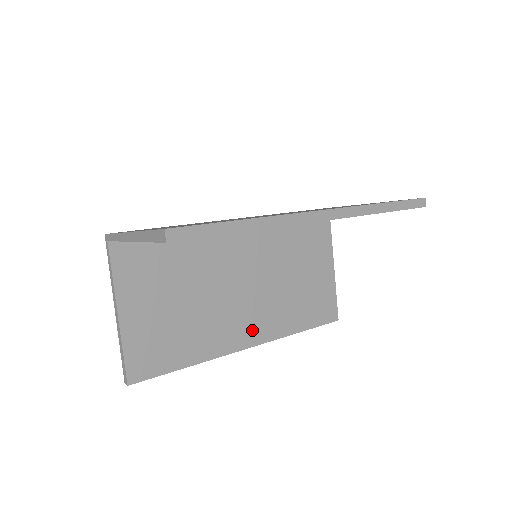
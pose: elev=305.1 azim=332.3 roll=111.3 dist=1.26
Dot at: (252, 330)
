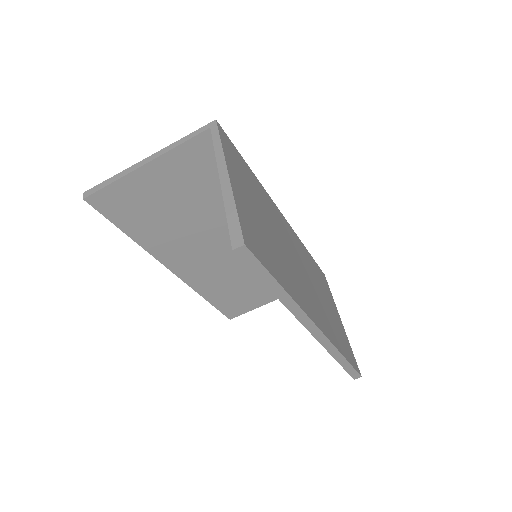
Dot at: (188, 267)
